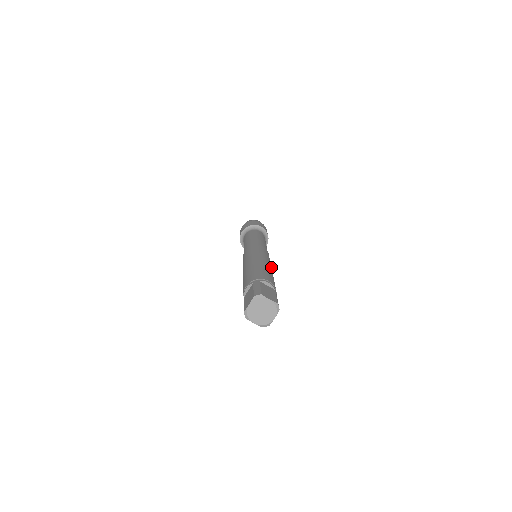
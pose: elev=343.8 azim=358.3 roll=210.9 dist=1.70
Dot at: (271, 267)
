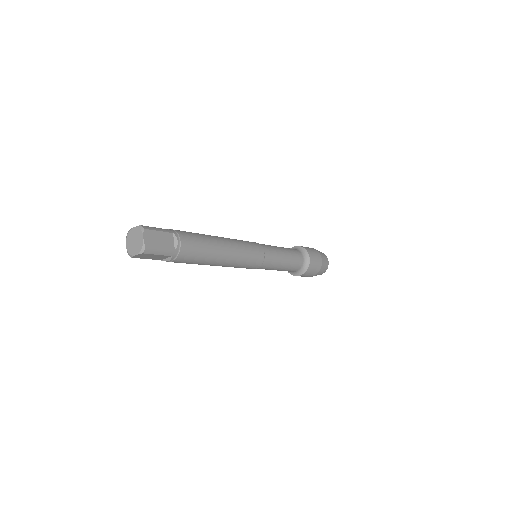
Dot at: (231, 259)
